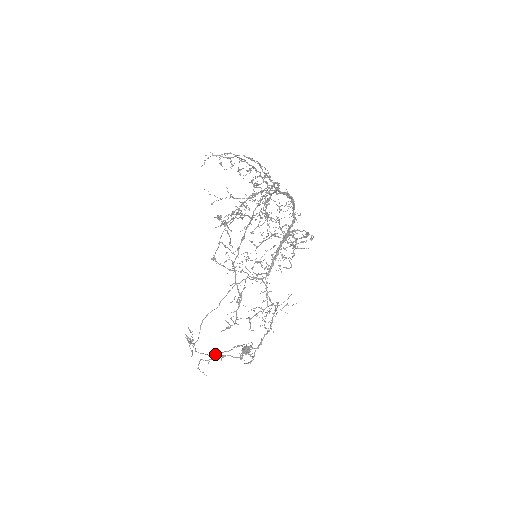
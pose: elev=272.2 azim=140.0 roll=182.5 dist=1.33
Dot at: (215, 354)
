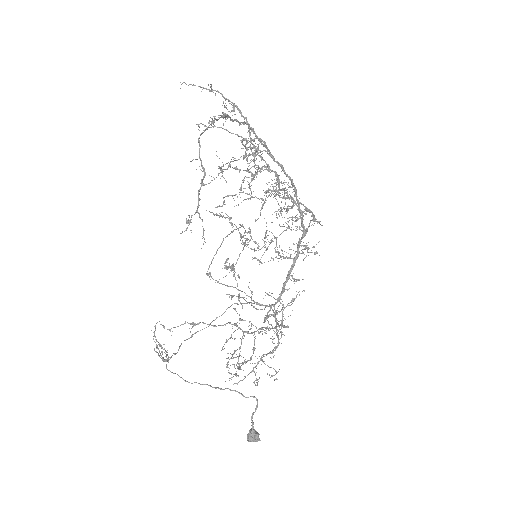
Dot at: occluded
